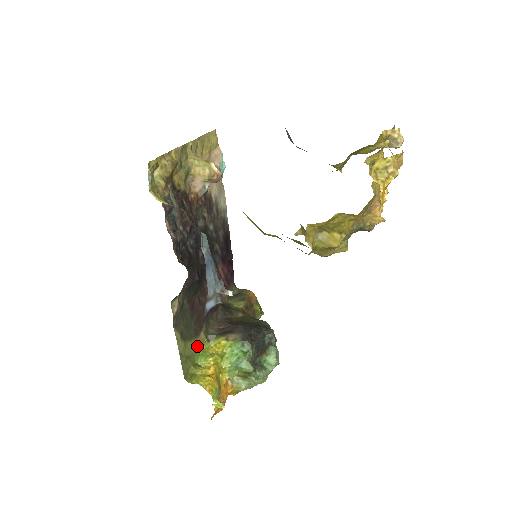
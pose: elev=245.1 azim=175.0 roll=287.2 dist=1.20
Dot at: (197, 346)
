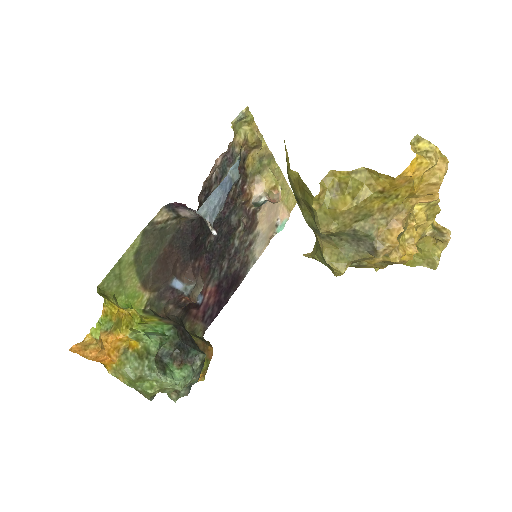
Dot at: (134, 293)
